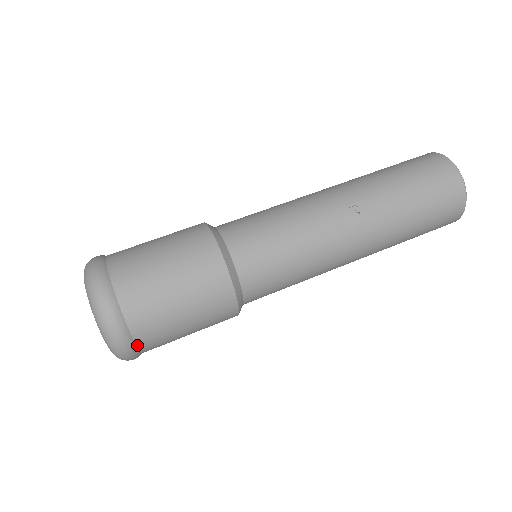
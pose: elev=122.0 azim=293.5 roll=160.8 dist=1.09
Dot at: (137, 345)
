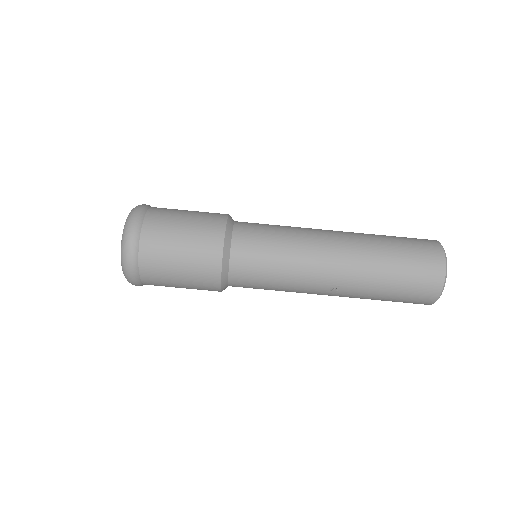
Dot at: occluded
